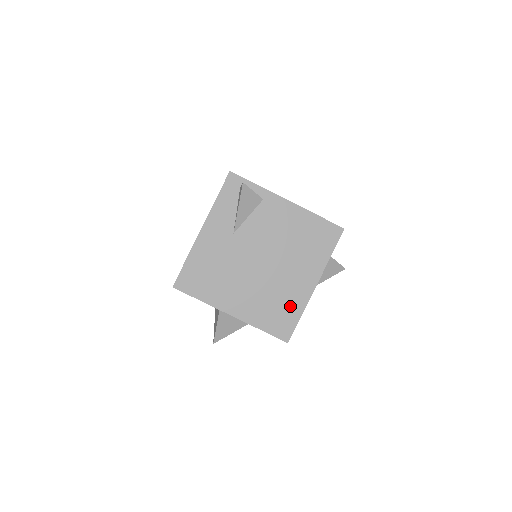
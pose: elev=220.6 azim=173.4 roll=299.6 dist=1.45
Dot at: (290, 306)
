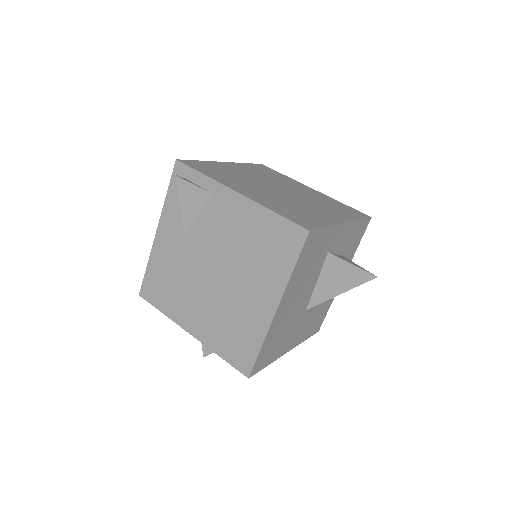
Dot at: (248, 332)
